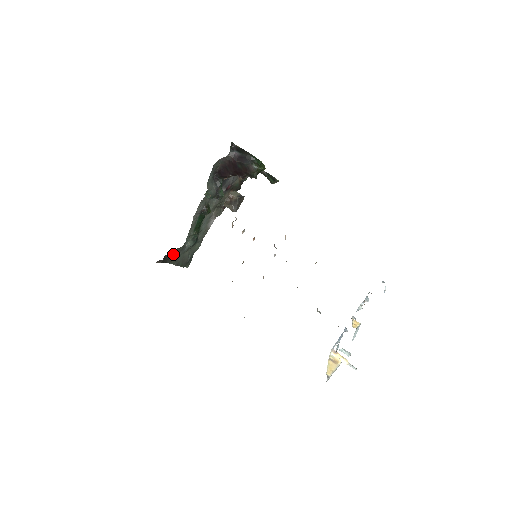
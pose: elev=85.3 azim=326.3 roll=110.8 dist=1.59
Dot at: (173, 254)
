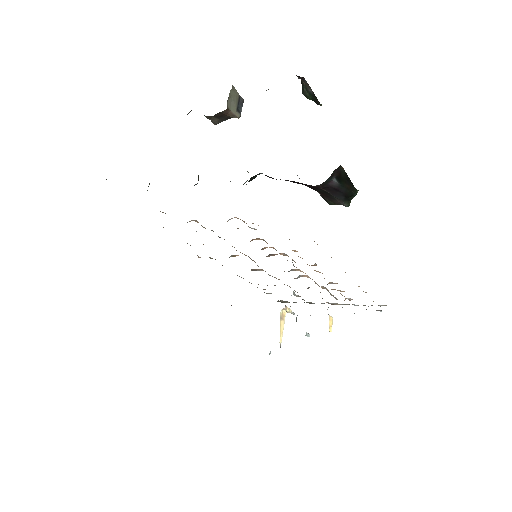
Dot at: occluded
